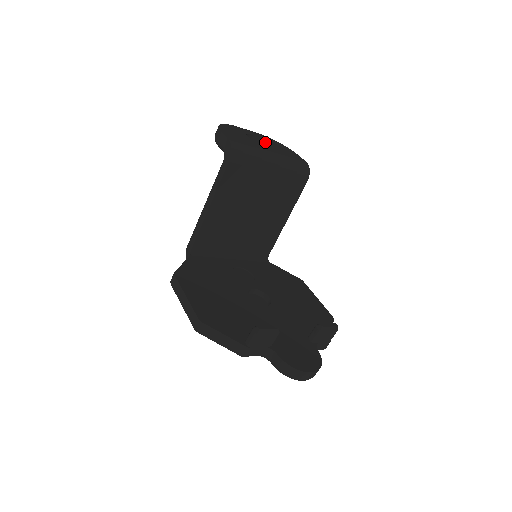
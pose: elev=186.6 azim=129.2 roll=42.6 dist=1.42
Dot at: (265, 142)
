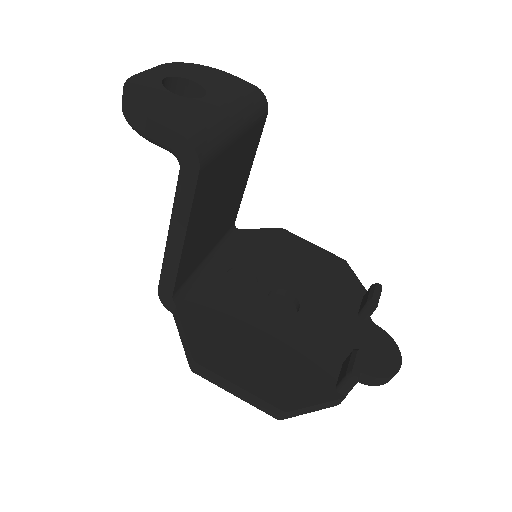
Dot at: (188, 81)
